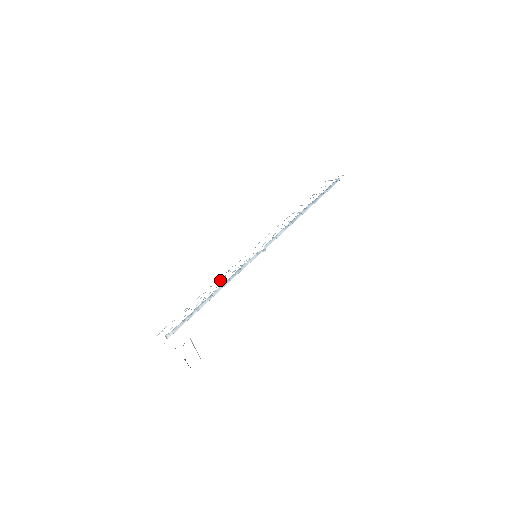
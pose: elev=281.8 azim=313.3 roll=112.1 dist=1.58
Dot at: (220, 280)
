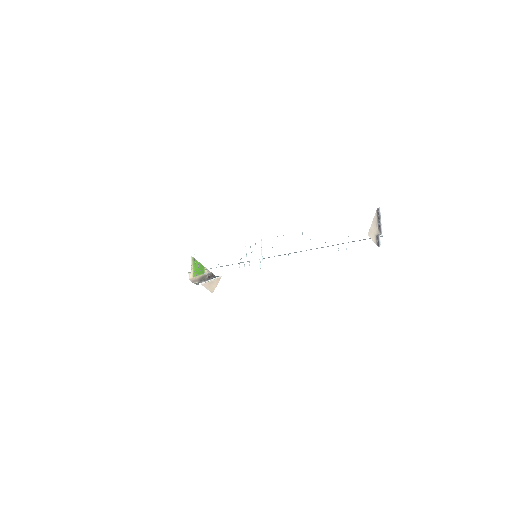
Dot at: occluded
